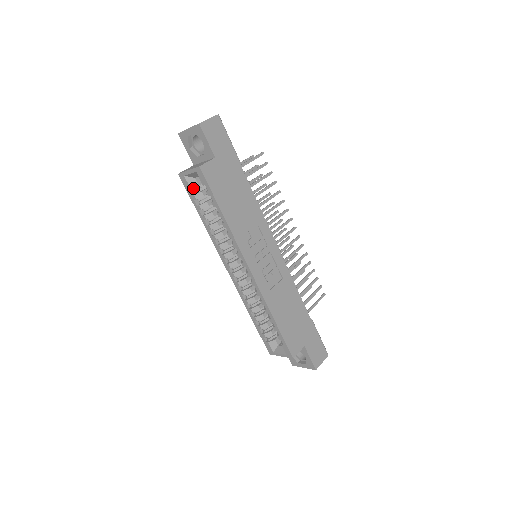
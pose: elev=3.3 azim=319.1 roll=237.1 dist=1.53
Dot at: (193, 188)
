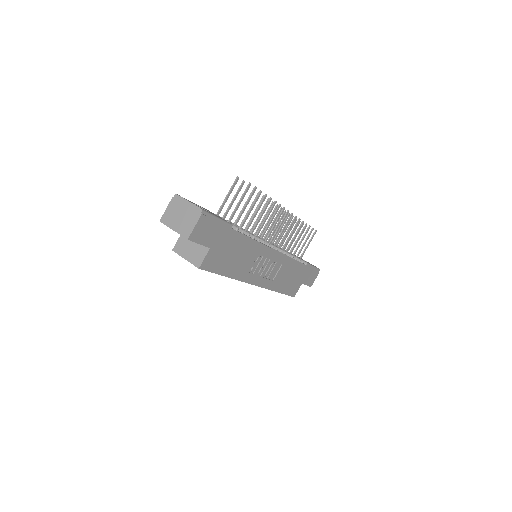
Dot at: occluded
